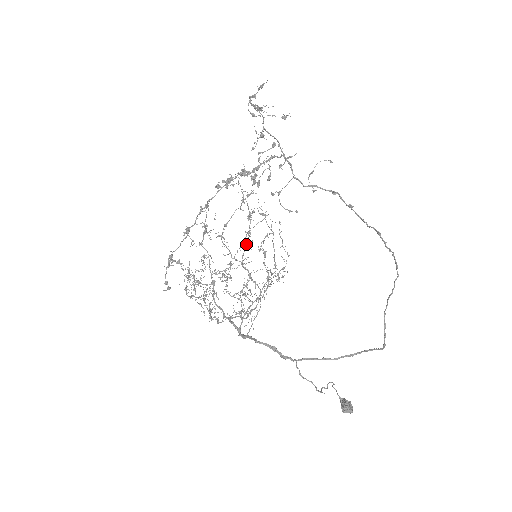
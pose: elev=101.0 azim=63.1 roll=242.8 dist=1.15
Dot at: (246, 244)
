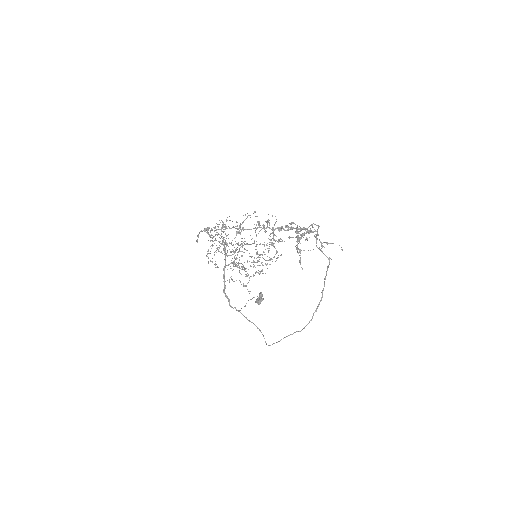
Dot at: occluded
